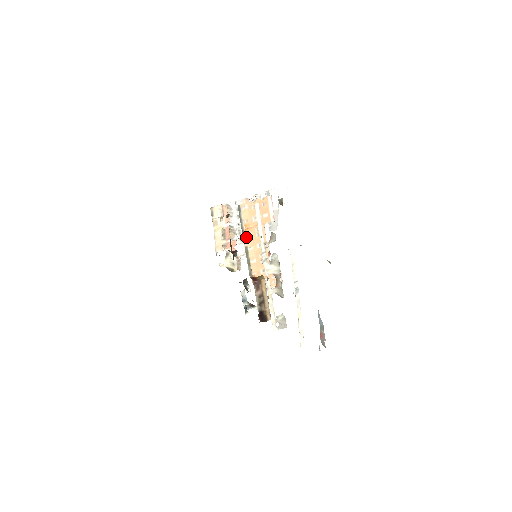
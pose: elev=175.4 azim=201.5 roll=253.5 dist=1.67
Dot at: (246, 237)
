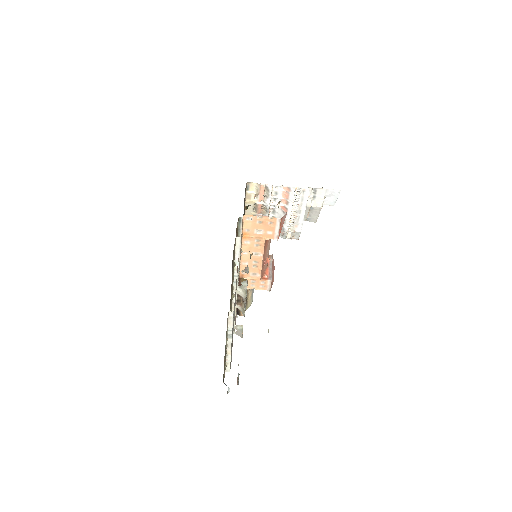
Dot at: (243, 243)
